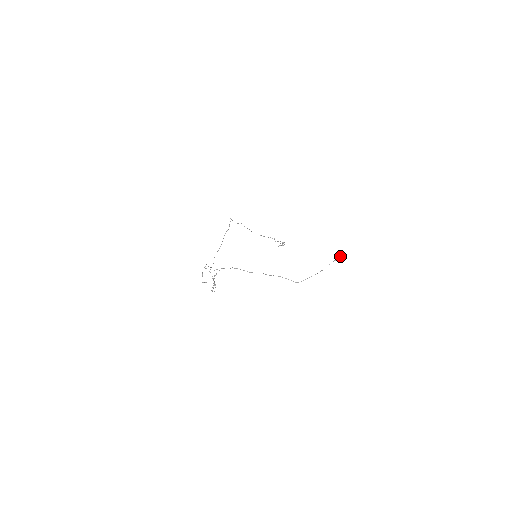
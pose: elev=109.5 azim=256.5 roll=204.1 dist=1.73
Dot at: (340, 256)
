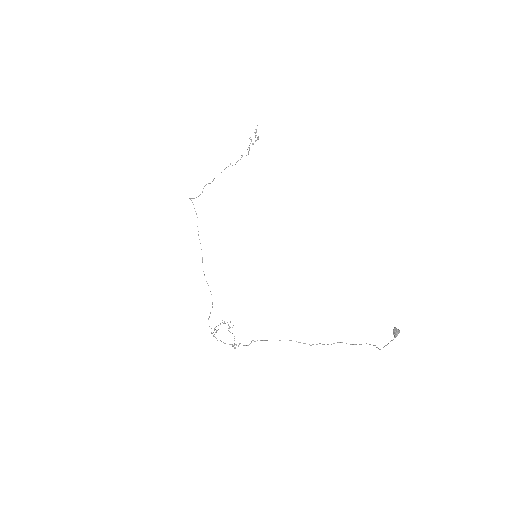
Dot at: (398, 333)
